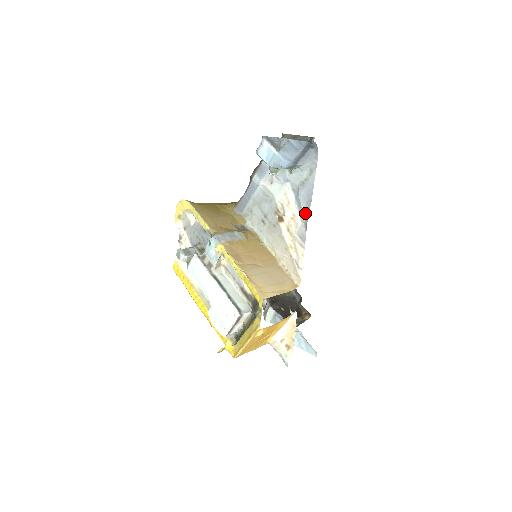
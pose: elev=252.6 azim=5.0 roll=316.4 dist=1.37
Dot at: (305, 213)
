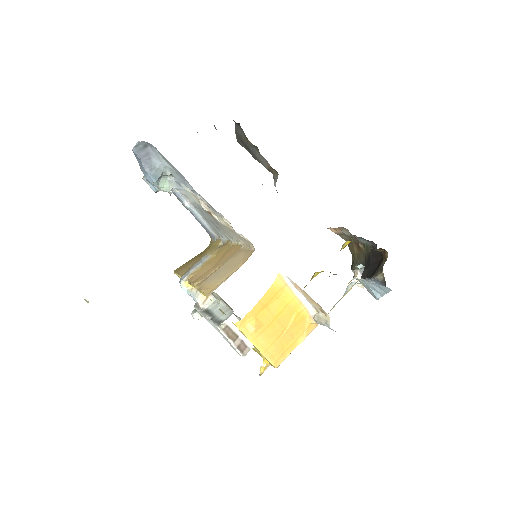
Dot at: (195, 191)
